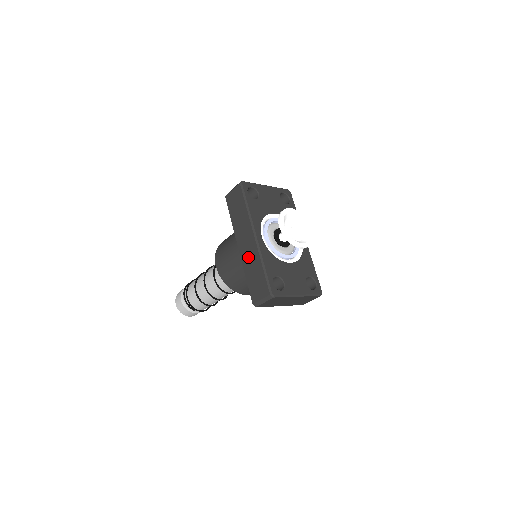
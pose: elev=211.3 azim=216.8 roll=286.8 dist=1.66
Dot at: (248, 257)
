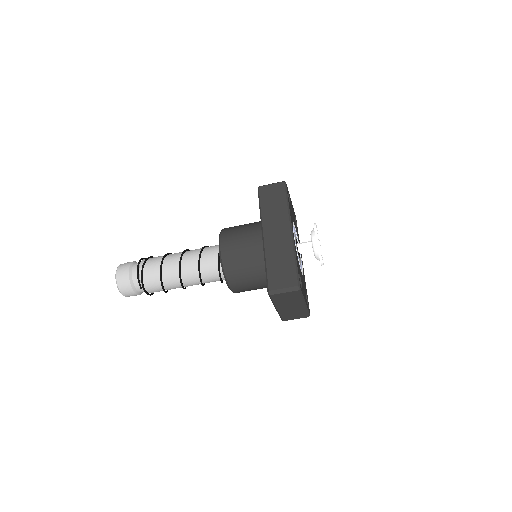
Dot at: (276, 246)
